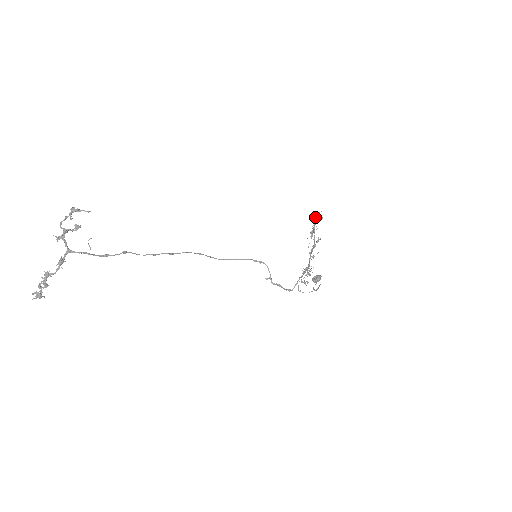
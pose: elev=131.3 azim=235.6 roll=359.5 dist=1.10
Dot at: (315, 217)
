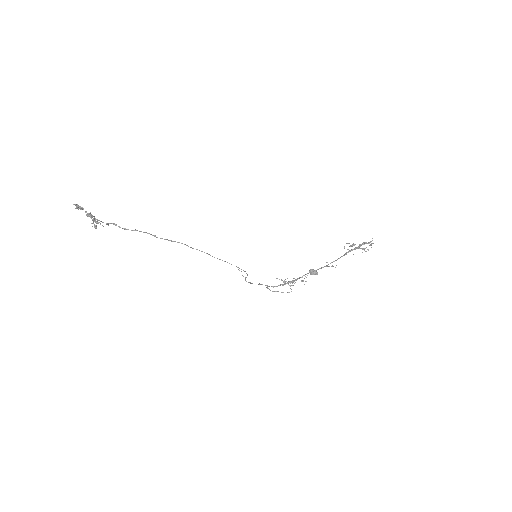
Dot at: (367, 243)
